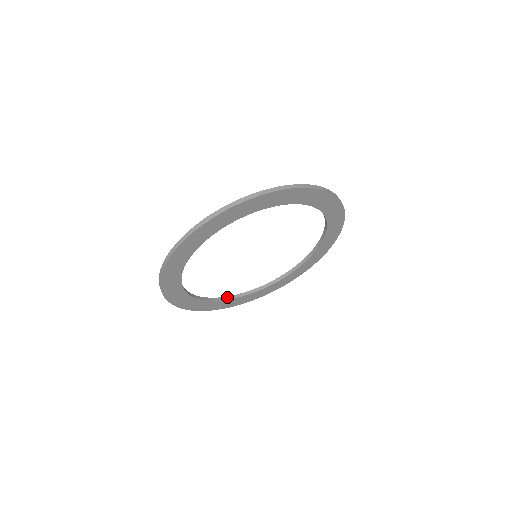
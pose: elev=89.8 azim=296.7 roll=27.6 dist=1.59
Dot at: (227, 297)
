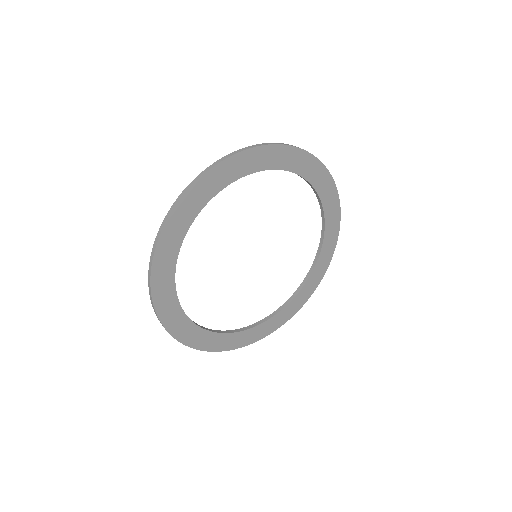
Dot at: (290, 298)
